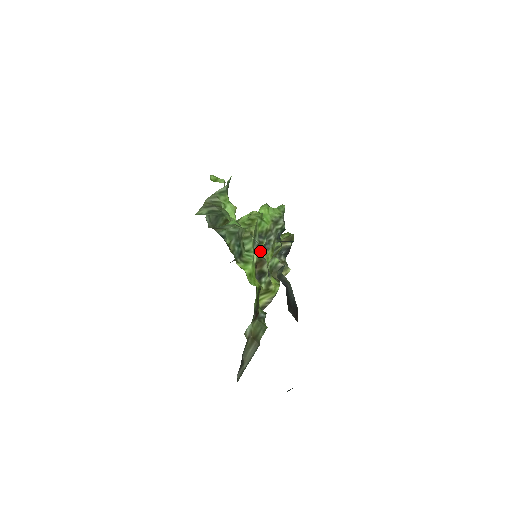
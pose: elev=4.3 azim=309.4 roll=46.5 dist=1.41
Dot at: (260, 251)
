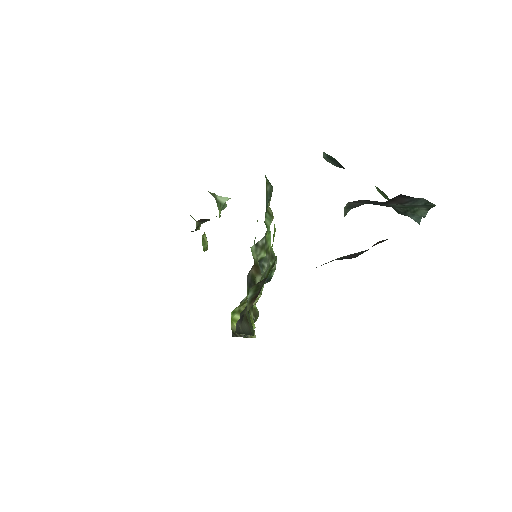
Dot at: occluded
